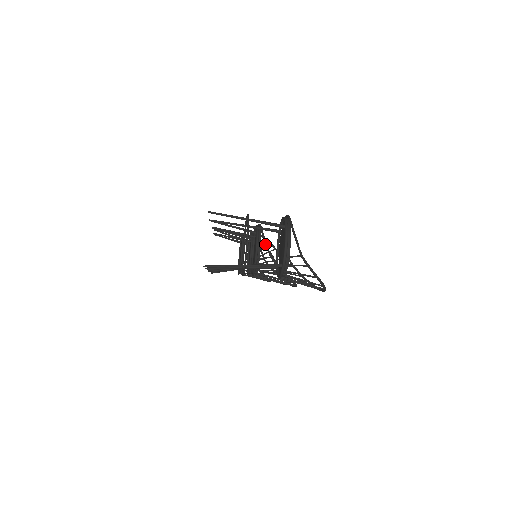
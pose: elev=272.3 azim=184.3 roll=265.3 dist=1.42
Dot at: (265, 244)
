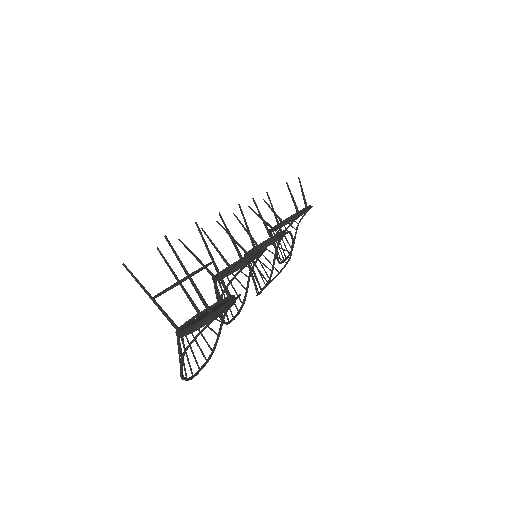
Dot at: (231, 279)
